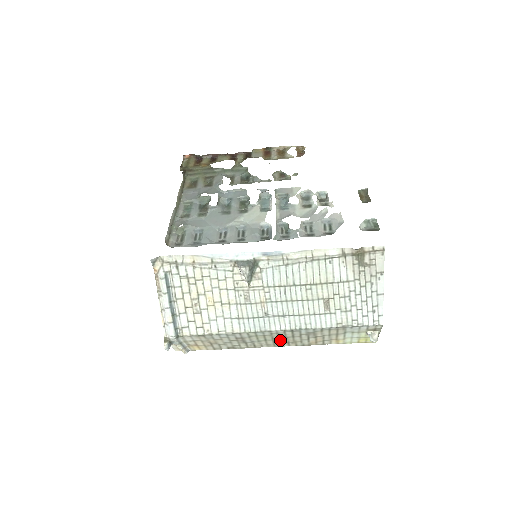
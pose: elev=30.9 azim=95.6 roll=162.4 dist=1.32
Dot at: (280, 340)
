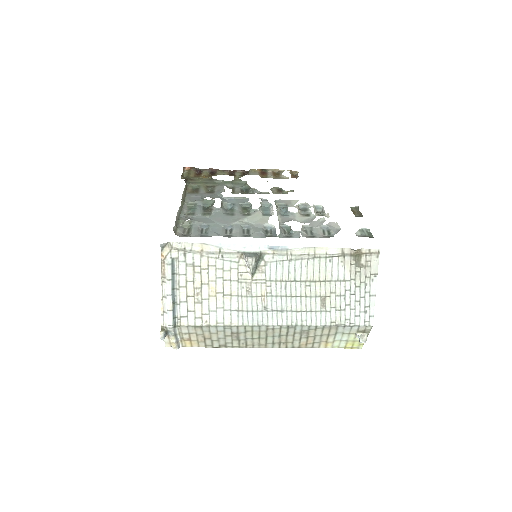
Dot at: (273, 339)
